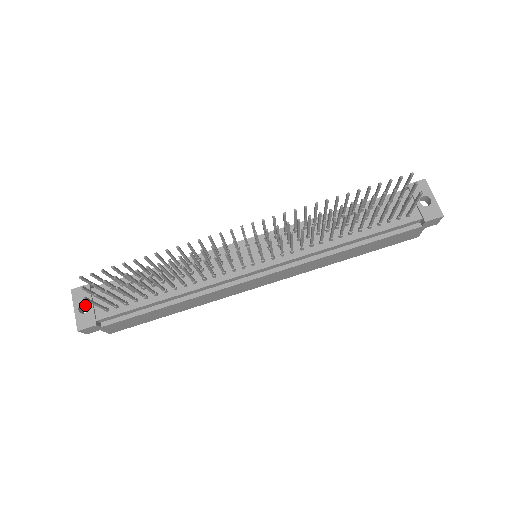
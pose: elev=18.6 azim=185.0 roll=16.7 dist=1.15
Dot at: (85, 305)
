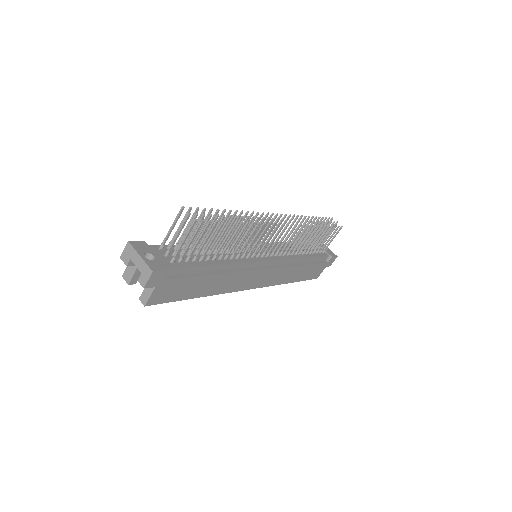
Dot at: occluded
